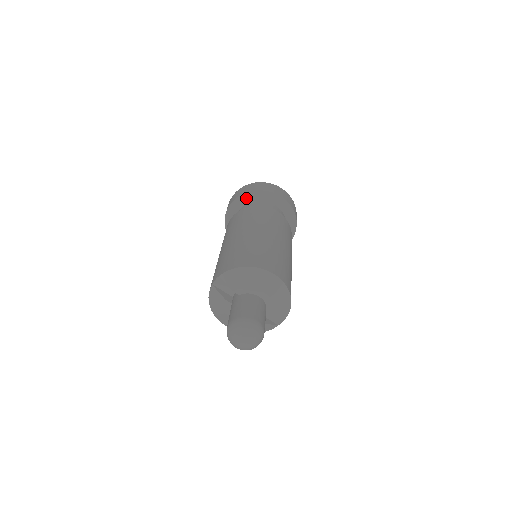
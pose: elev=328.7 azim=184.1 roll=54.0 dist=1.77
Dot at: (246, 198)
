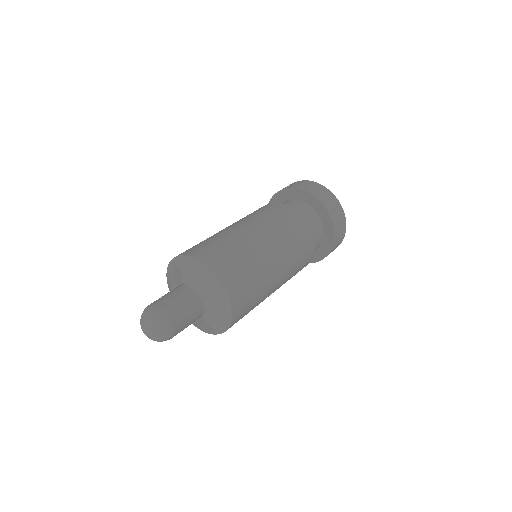
Dot at: (296, 194)
